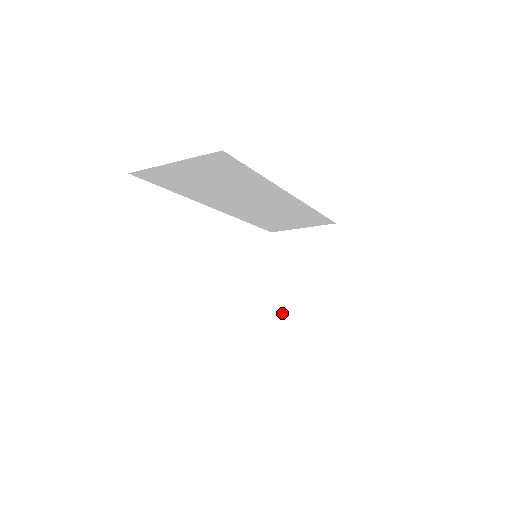
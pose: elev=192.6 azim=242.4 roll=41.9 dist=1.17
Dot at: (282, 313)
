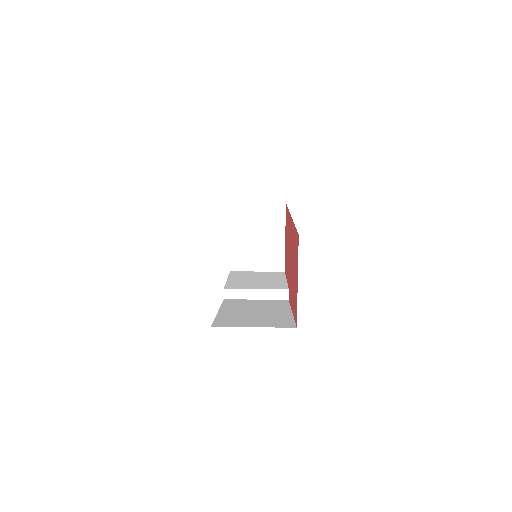
Dot at: (271, 295)
